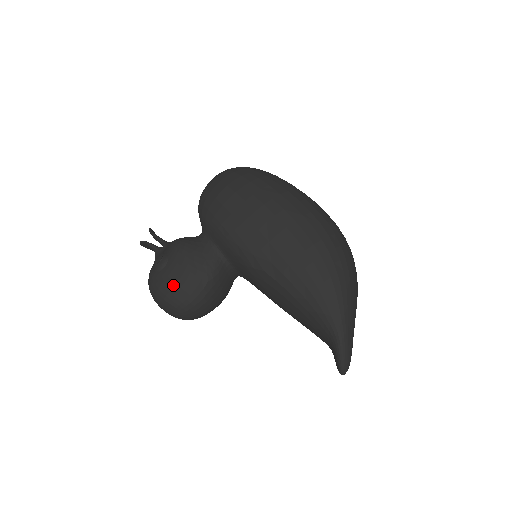
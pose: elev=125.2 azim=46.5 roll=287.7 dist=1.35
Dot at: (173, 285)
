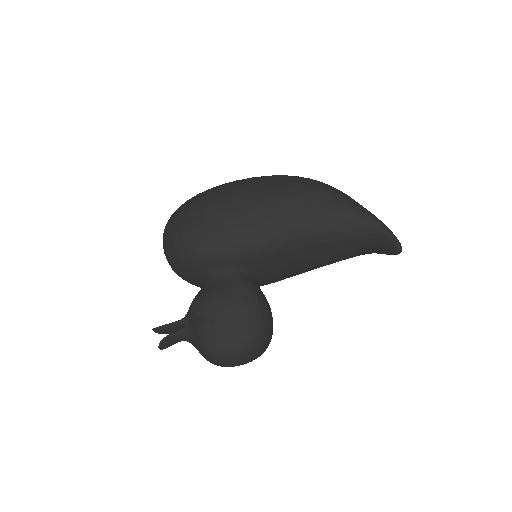
Dot at: (237, 327)
